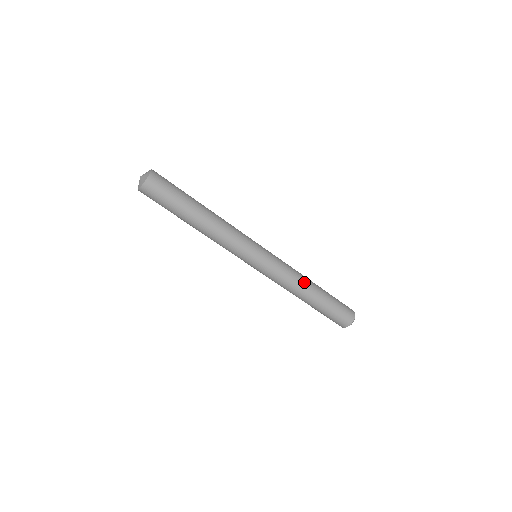
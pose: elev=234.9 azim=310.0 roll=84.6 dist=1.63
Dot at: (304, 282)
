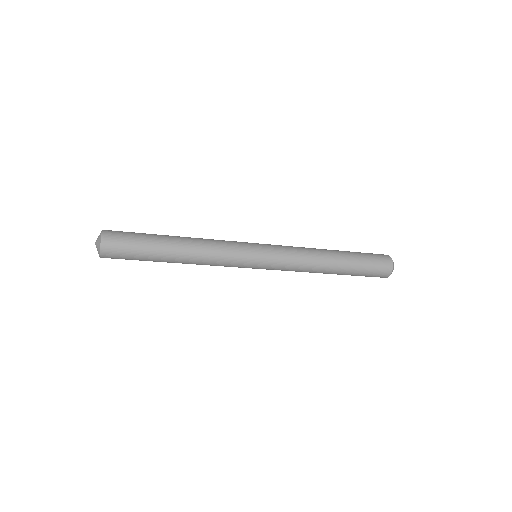
Dot at: (319, 253)
